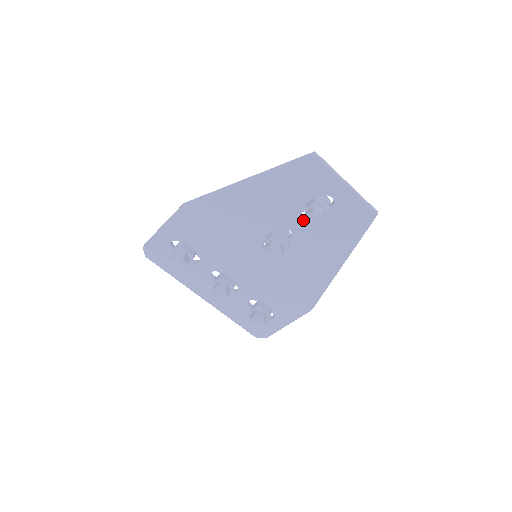
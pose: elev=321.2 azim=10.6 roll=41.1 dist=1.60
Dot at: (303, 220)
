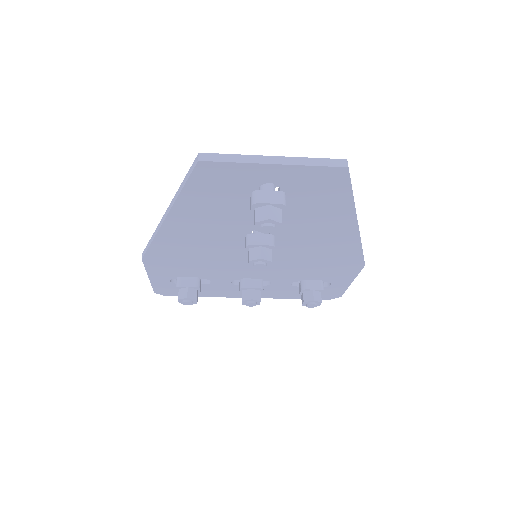
Dot at: occluded
